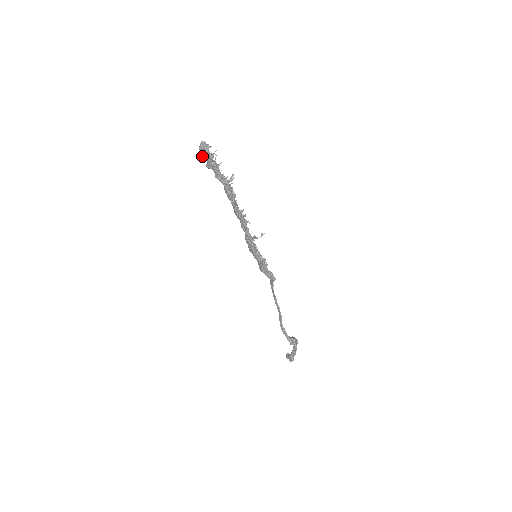
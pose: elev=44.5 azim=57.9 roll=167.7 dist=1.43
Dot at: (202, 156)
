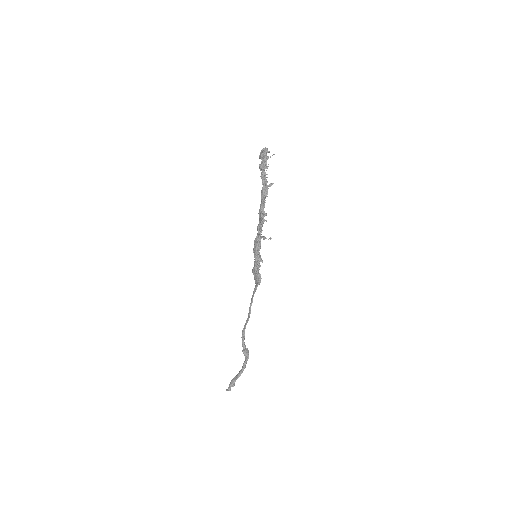
Dot at: (260, 155)
